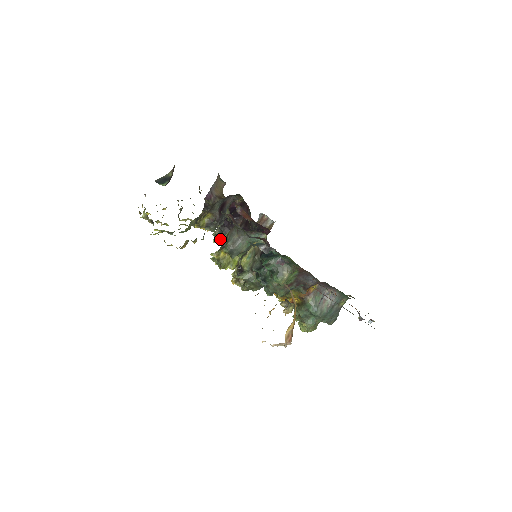
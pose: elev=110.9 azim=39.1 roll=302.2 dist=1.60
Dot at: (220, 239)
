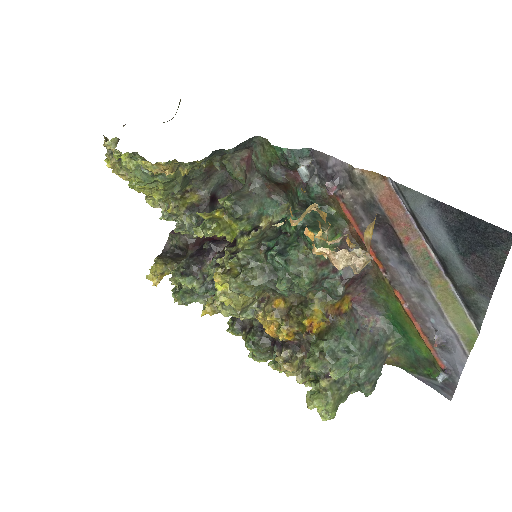
Dot at: (183, 274)
